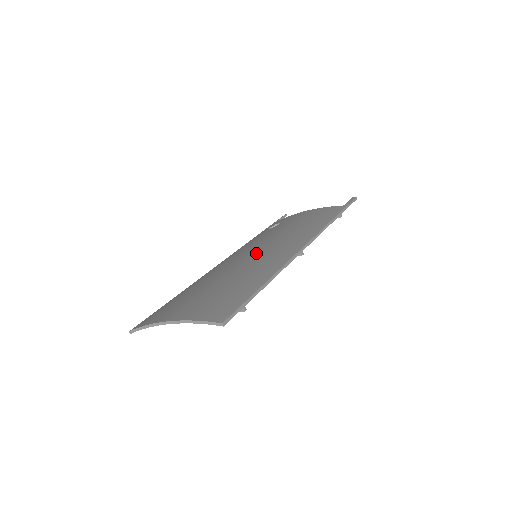
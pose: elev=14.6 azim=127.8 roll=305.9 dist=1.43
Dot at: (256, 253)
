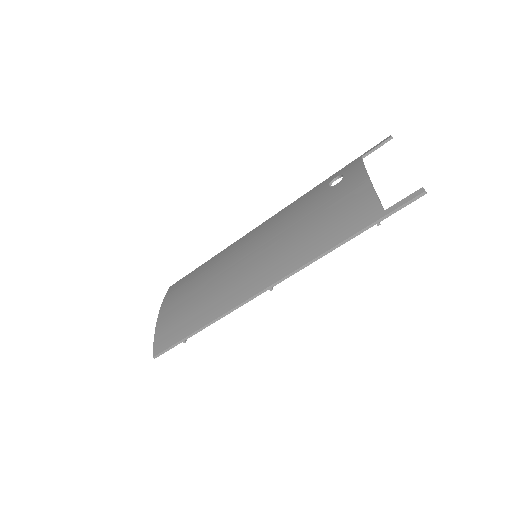
Dot at: (249, 259)
